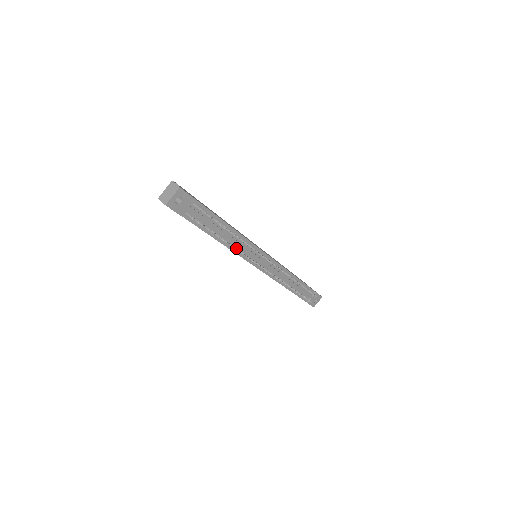
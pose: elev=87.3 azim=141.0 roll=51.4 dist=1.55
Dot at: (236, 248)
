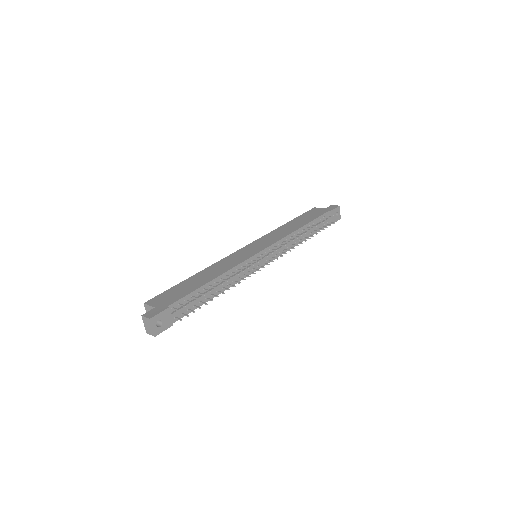
Dot at: (234, 282)
